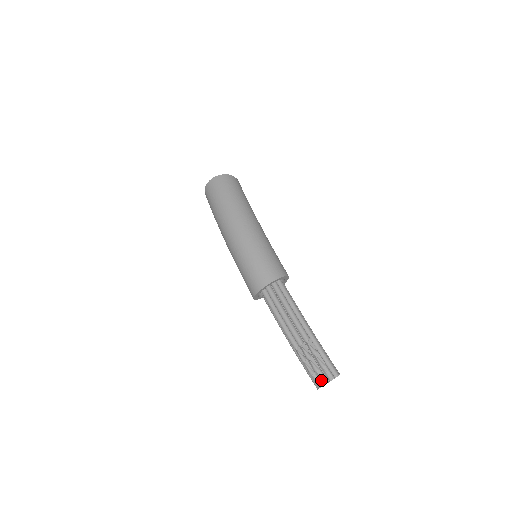
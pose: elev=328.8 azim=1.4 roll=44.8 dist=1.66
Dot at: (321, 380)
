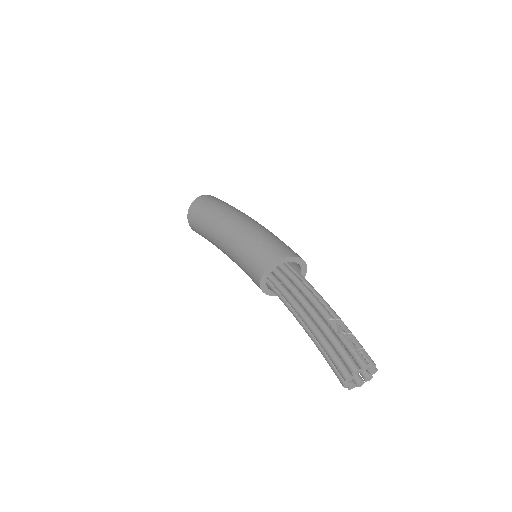
Dot at: (370, 358)
